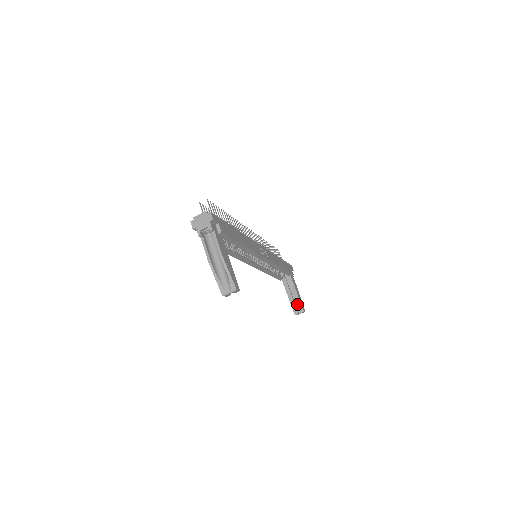
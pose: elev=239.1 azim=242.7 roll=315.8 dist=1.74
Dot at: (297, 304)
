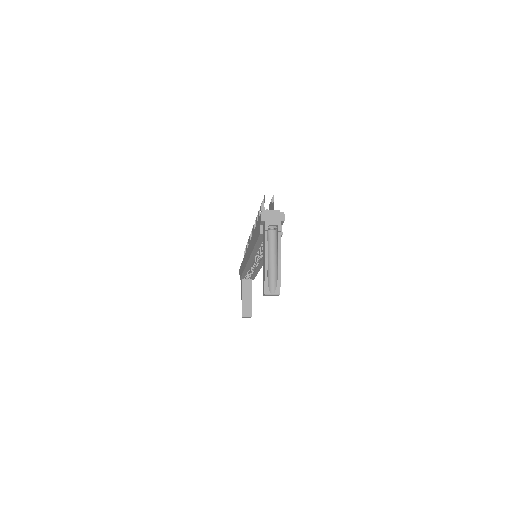
Dot at: (248, 308)
